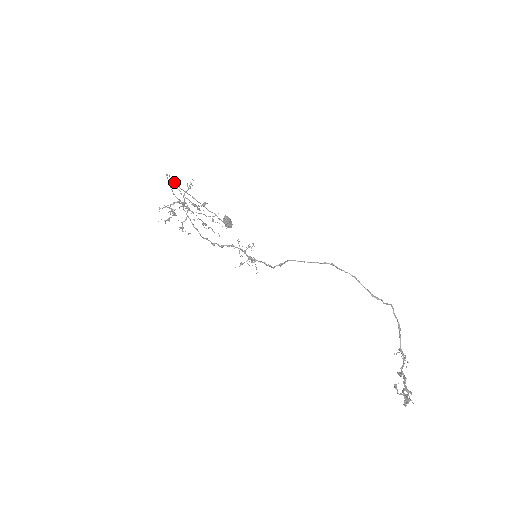
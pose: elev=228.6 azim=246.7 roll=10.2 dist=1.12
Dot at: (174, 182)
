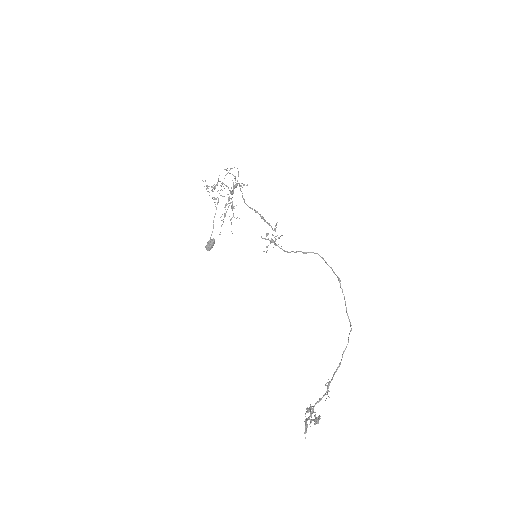
Dot at: (224, 178)
